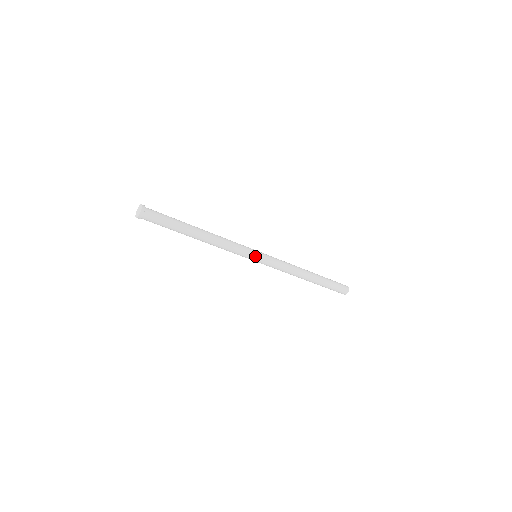
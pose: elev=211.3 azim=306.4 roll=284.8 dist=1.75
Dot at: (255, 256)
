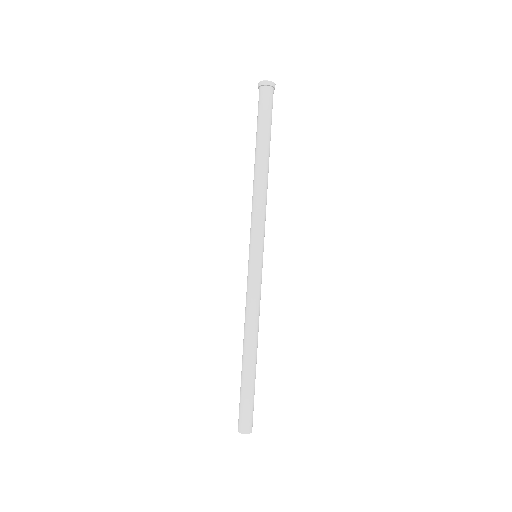
Dot at: (256, 250)
